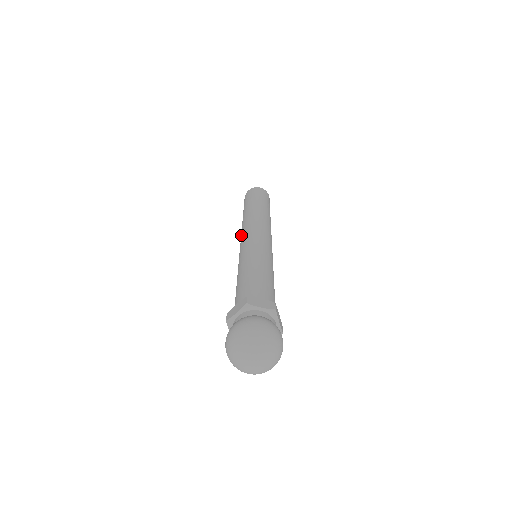
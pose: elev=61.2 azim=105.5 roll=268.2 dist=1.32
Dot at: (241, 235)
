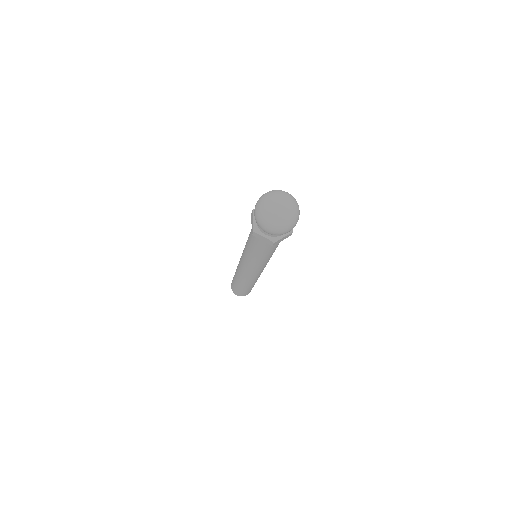
Dot at: (240, 270)
